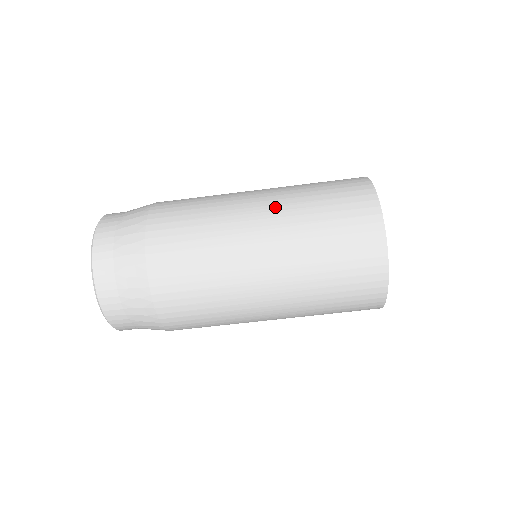
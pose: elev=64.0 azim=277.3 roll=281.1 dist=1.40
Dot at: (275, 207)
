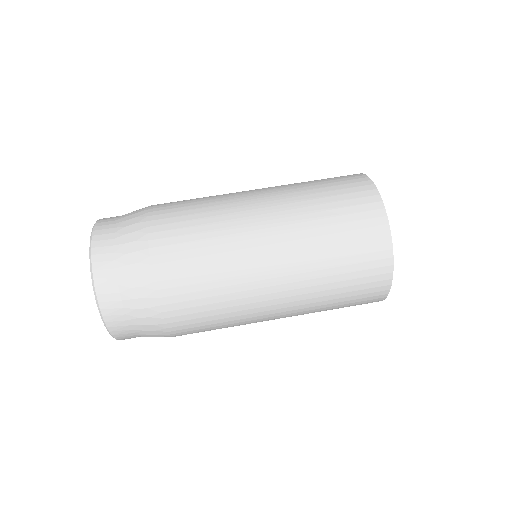
Dot at: occluded
